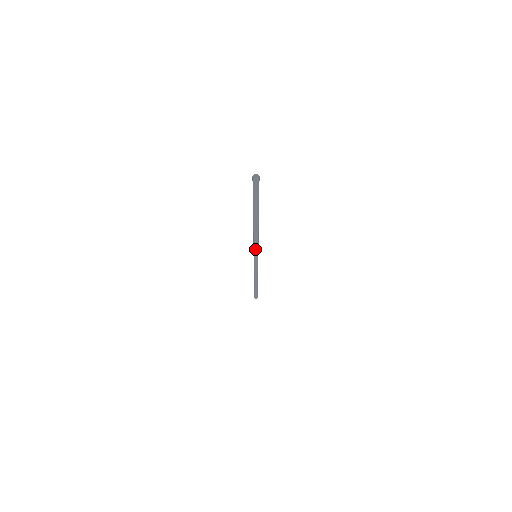
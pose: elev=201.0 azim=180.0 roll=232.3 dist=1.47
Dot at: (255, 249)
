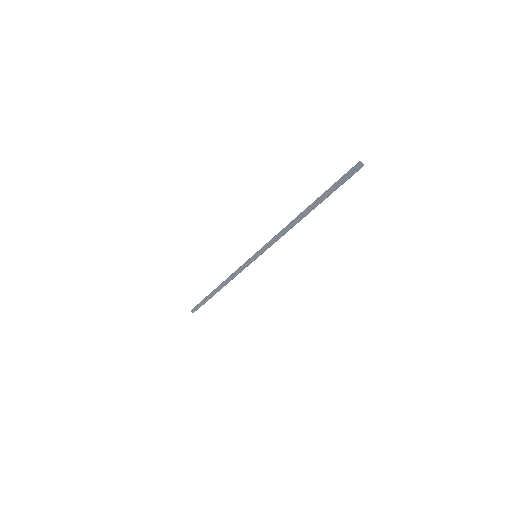
Dot at: (269, 247)
